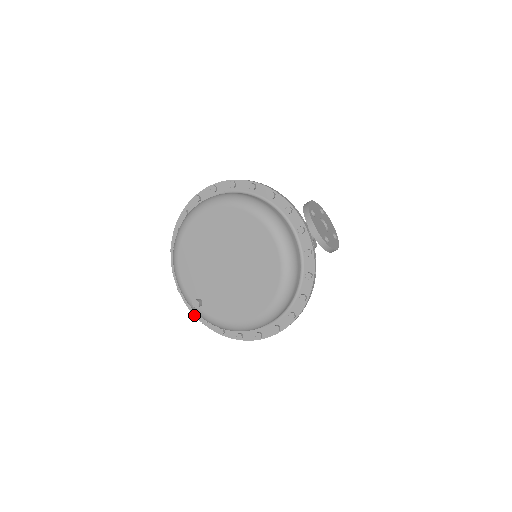
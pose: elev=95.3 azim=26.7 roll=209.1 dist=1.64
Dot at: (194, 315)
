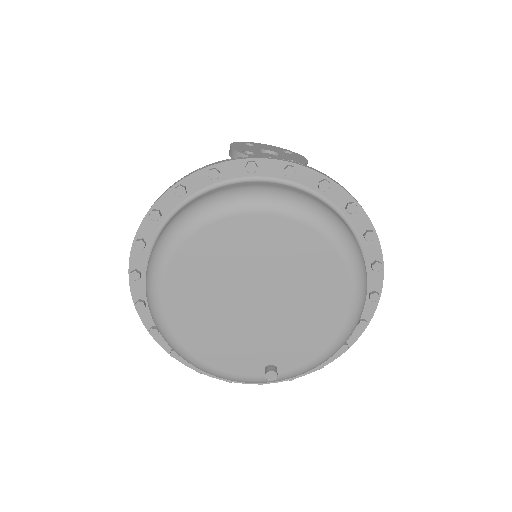
Dot at: occluded
